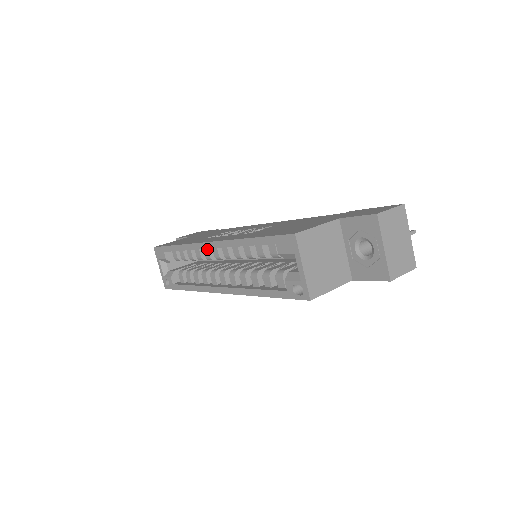
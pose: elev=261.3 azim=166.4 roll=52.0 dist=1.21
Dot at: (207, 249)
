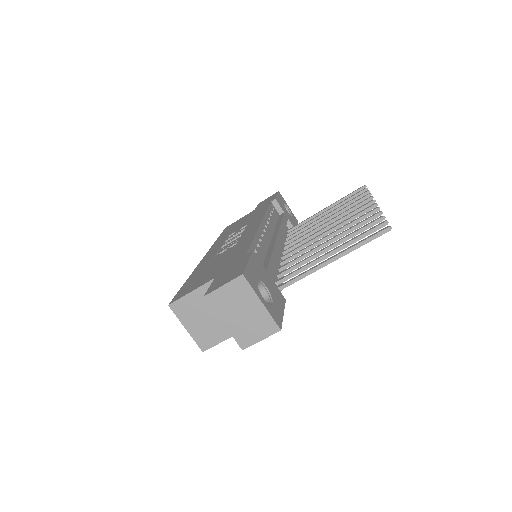
Dot at: occluded
